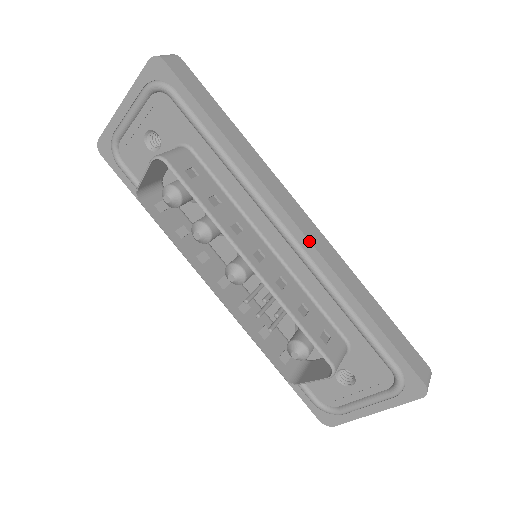
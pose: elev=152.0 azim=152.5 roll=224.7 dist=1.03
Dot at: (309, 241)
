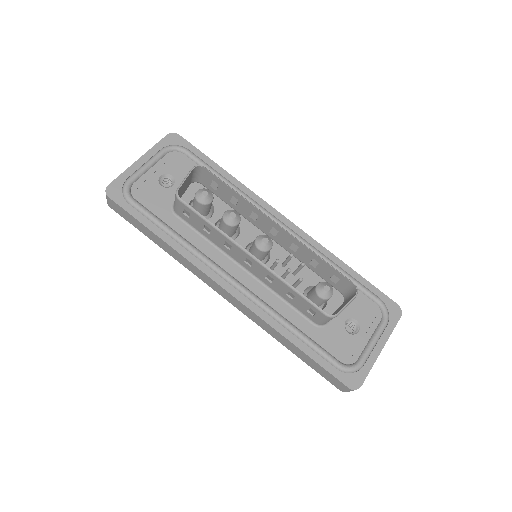
Dot at: (297, 226)
